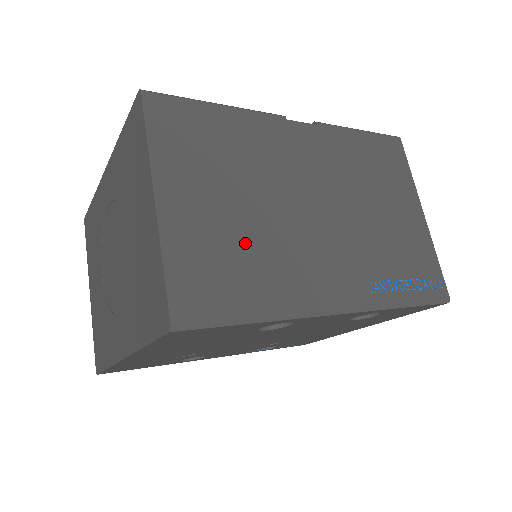
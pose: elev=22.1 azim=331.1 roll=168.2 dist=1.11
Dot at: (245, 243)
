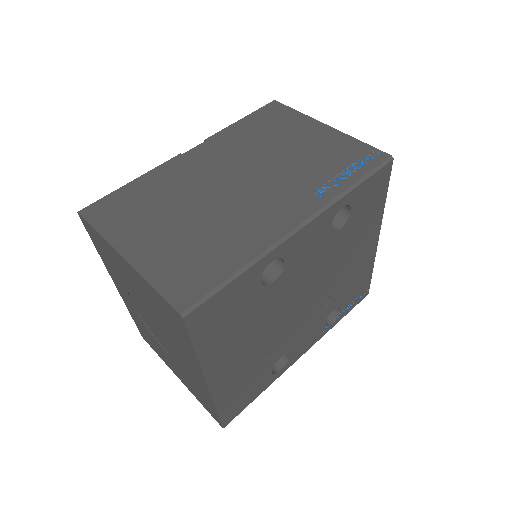
Dot at: (200, 237)
